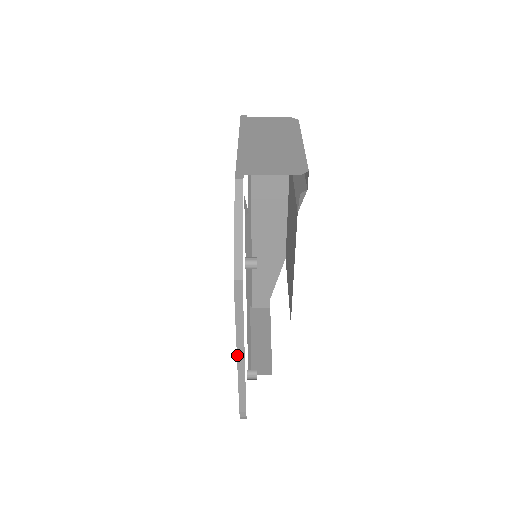
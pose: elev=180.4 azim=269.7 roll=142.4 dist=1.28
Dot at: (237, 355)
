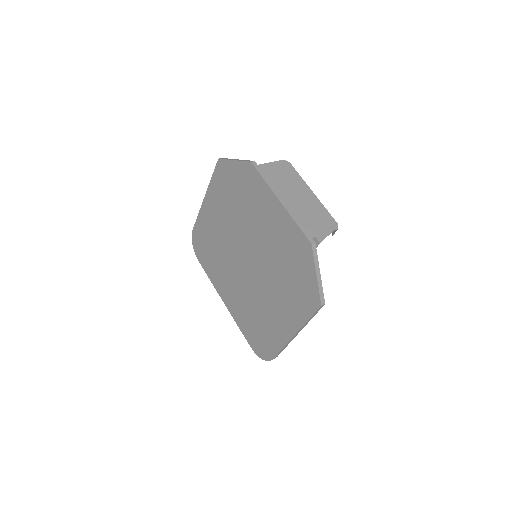
Dot at: (295, 335)
